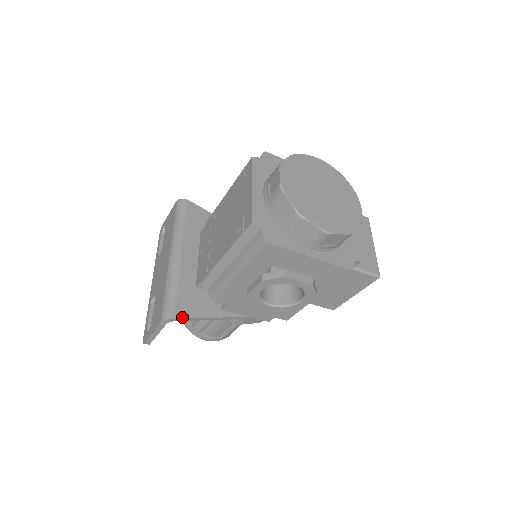
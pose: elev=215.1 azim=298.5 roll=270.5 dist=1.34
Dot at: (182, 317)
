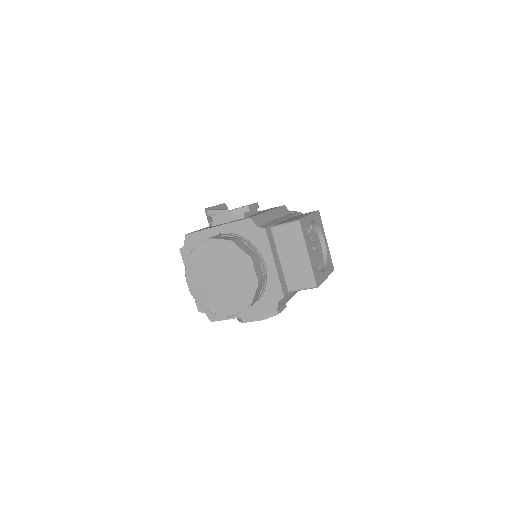
Dot at: occluded
